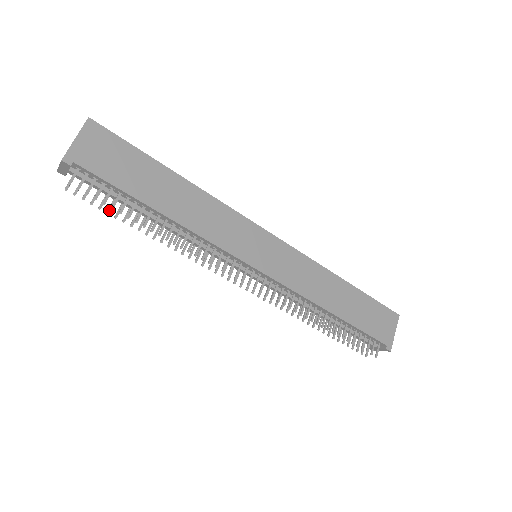
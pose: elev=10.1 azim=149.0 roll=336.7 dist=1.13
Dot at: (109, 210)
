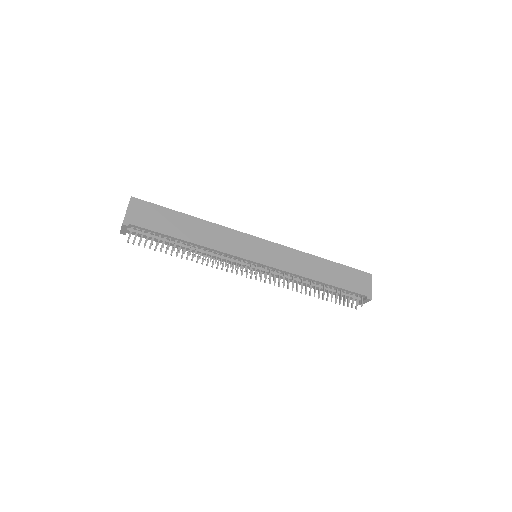
Dot at: (156, 248)
